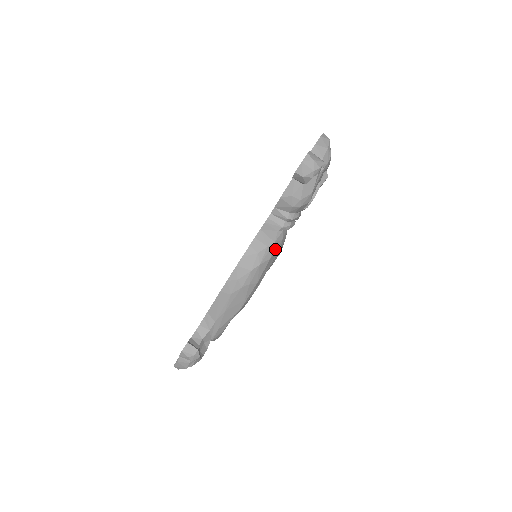
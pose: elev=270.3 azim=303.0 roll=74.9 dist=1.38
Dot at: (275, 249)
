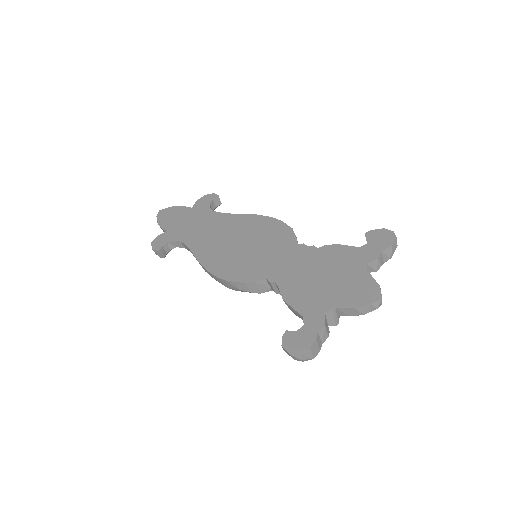
Dot at: occluded
